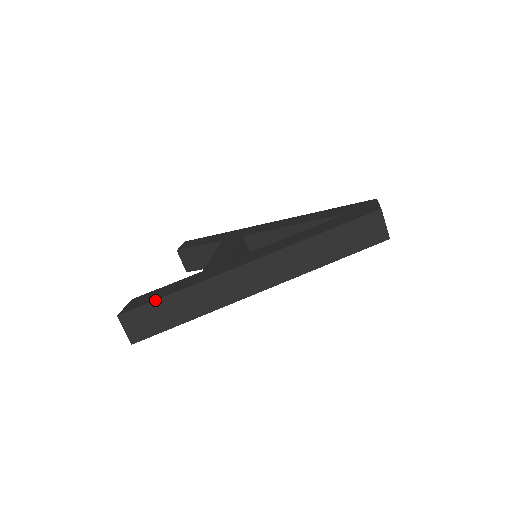
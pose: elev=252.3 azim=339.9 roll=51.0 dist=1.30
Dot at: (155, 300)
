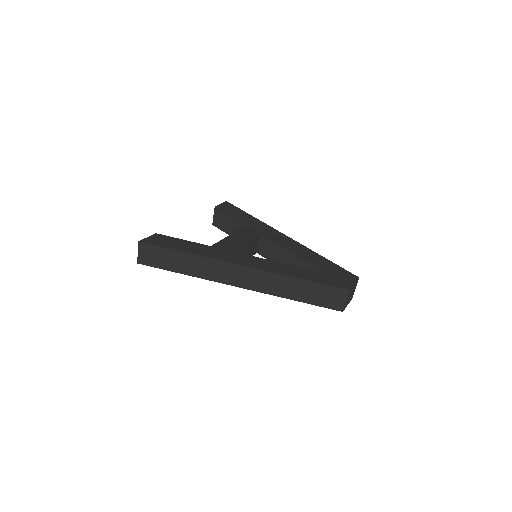
Dot at: (167, 248)
